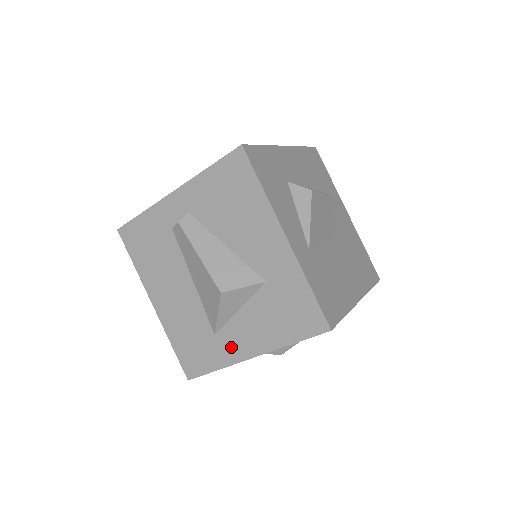
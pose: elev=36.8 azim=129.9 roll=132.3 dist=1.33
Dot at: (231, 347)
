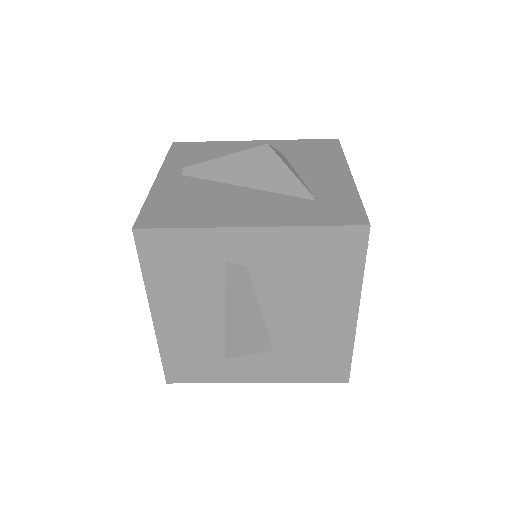
Dot at: (239, 371)
